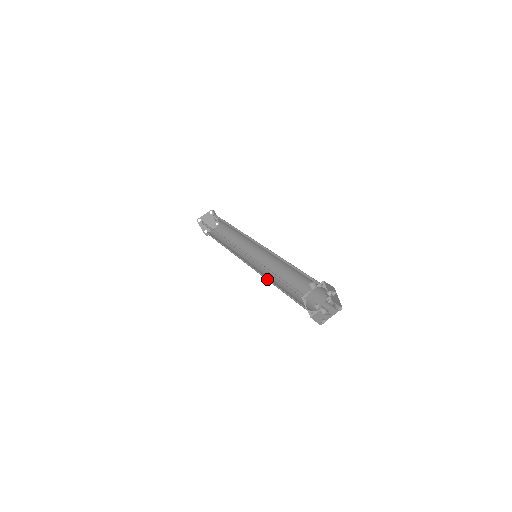
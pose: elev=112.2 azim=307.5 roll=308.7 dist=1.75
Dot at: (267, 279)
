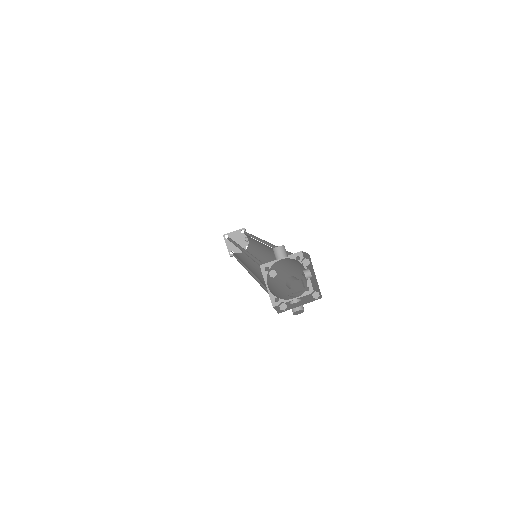
Dot at: (255, 278)
